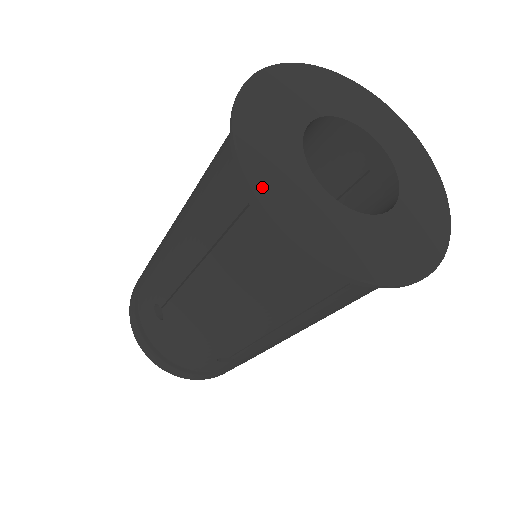
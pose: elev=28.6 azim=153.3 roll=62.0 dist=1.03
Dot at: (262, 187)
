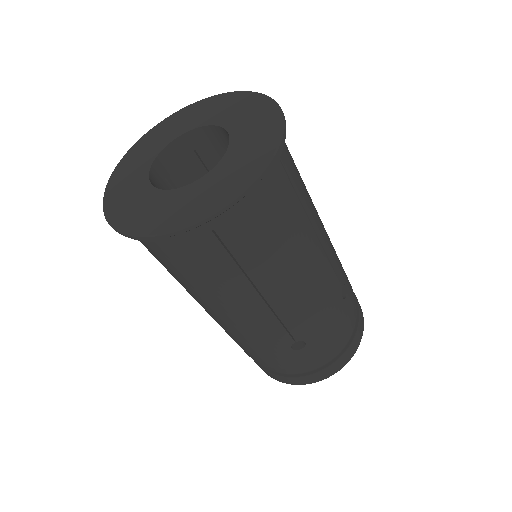
Dot at: (119, 168)
